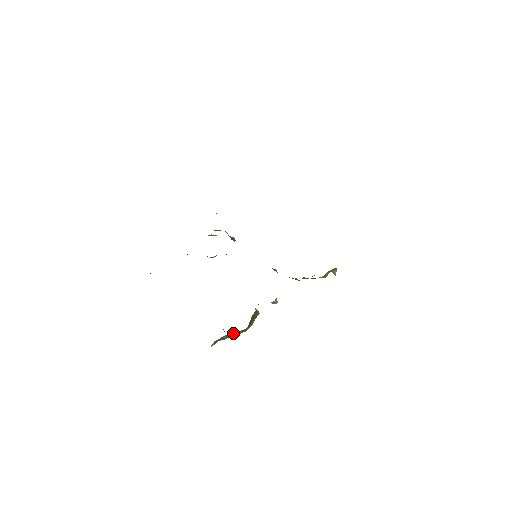
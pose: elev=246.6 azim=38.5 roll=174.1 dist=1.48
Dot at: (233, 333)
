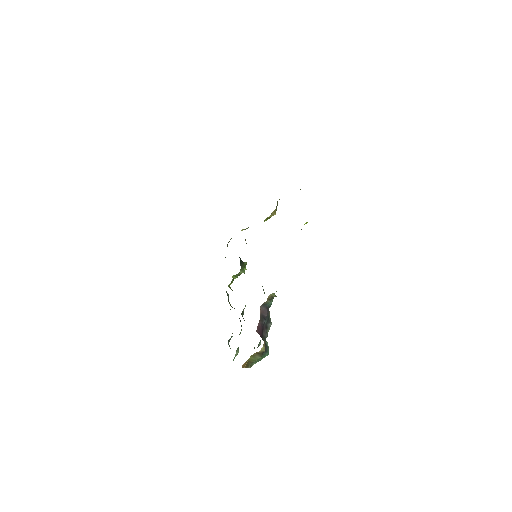
Dot at: occluded
